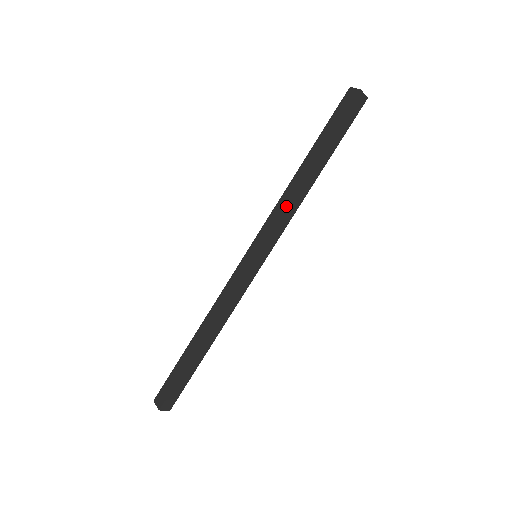
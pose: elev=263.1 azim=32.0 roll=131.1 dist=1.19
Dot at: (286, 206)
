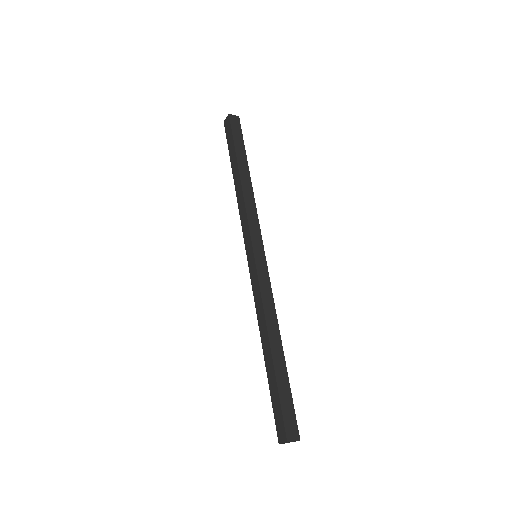
Dot at: (244, 206)
